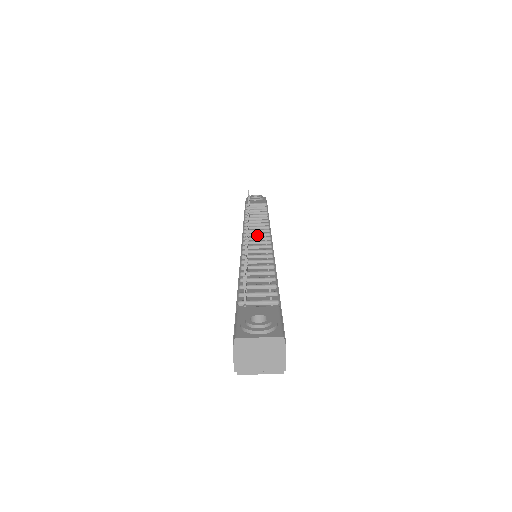
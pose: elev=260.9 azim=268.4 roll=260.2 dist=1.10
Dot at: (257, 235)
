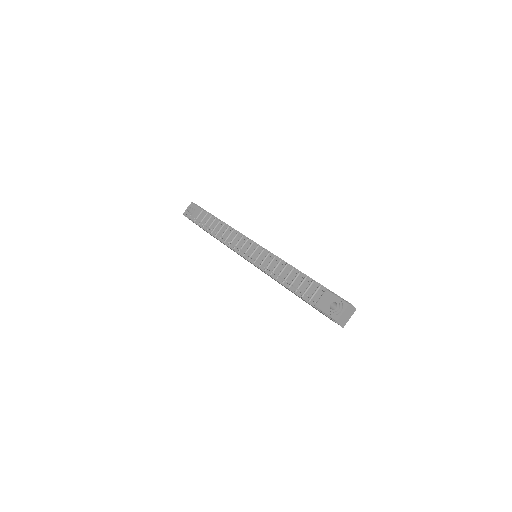
Dot at: (244, 246)
